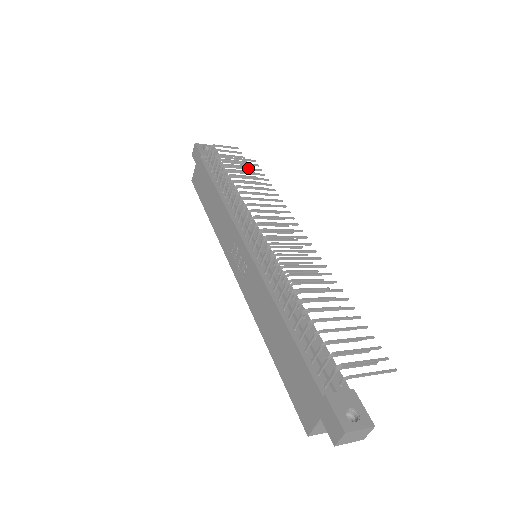
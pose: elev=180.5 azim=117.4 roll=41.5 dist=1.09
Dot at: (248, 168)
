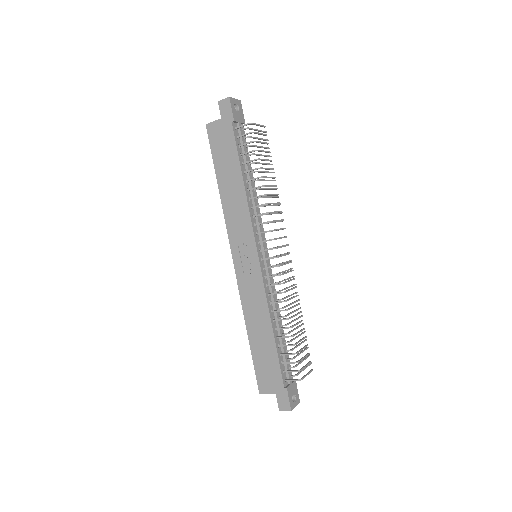
Dot at: (263, 147)
